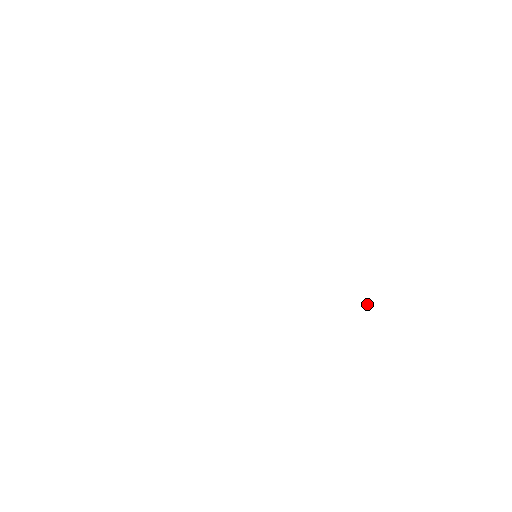
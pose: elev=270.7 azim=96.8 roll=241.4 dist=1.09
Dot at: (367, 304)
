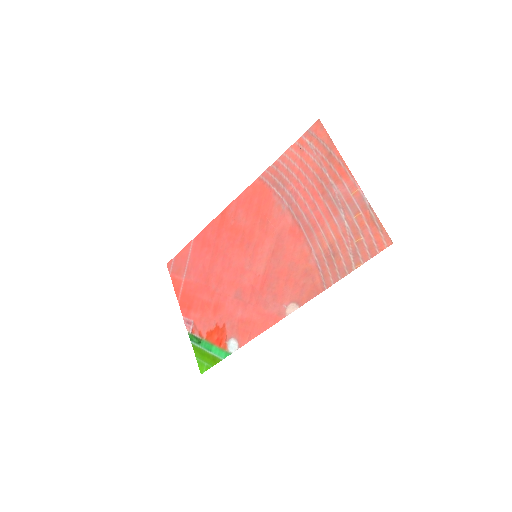
Dot at: (301, 150)
